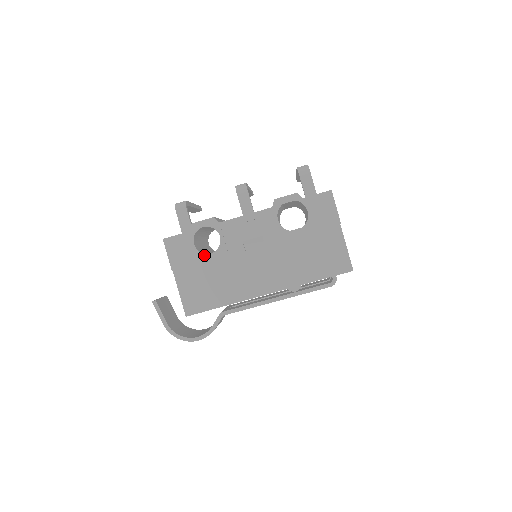
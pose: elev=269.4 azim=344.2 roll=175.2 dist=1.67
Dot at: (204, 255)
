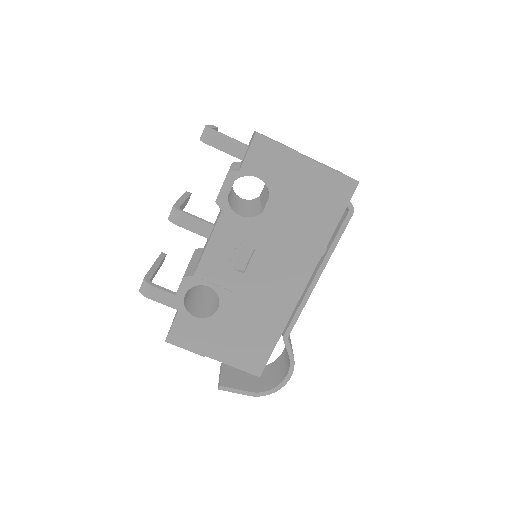
Dot at: (214, 316)
